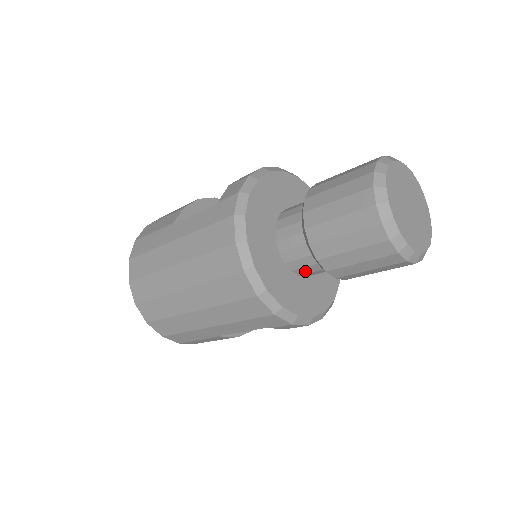
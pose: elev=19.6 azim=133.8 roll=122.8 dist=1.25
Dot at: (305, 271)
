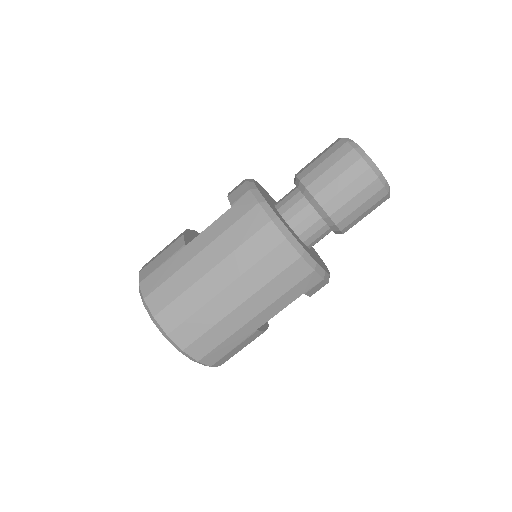
Dot at: (313, 239)
